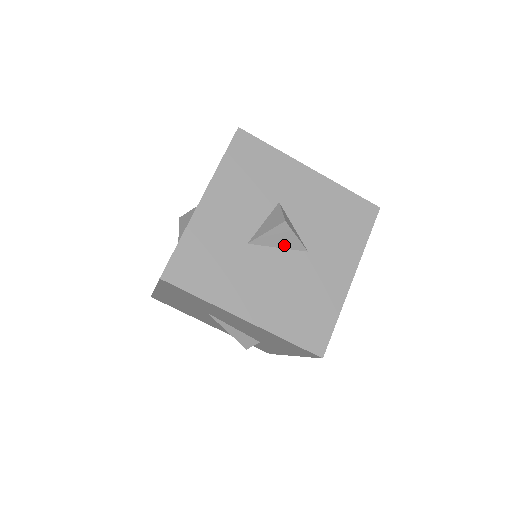
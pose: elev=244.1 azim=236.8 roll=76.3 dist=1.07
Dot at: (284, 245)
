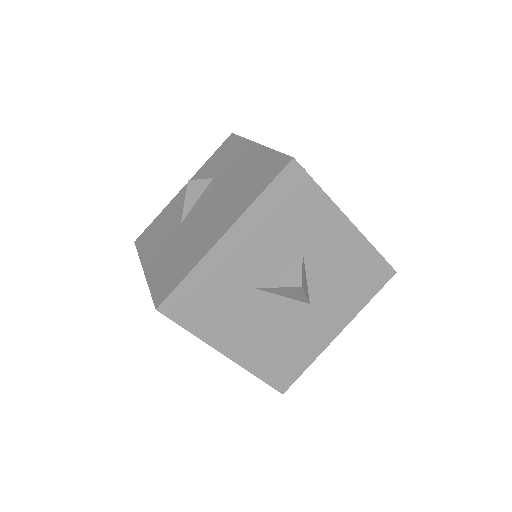
Dot at: (290, 296)
